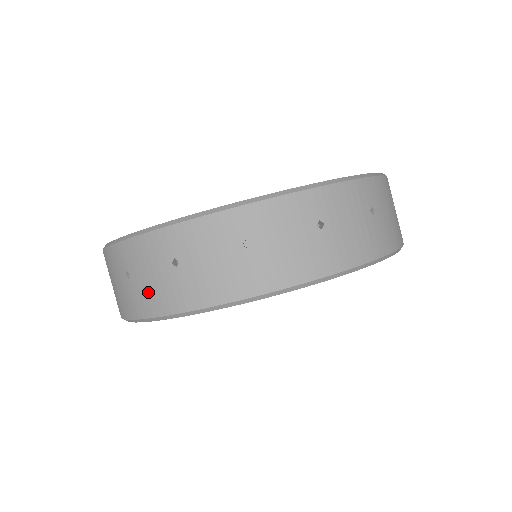
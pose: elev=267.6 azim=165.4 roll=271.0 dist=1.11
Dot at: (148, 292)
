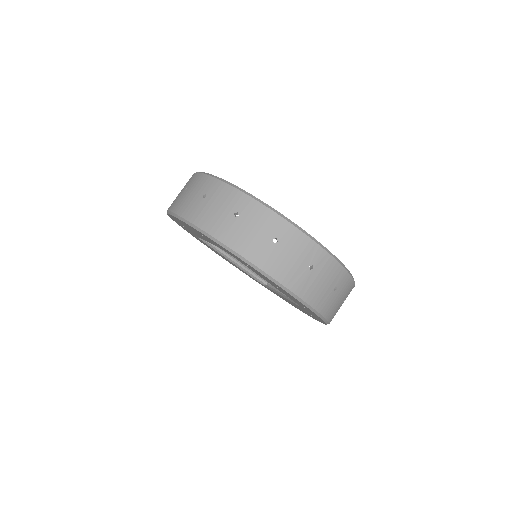
Dot at: (243, 236)
